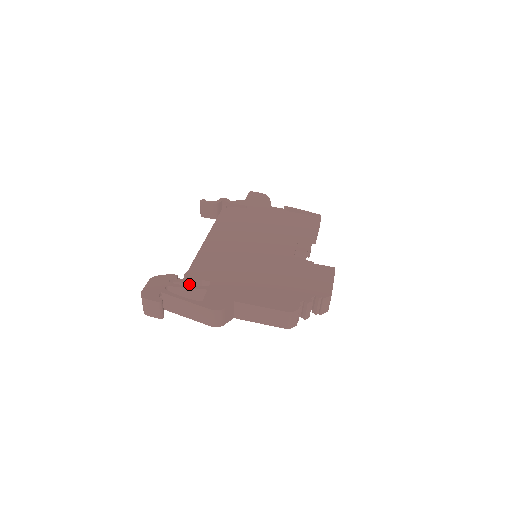
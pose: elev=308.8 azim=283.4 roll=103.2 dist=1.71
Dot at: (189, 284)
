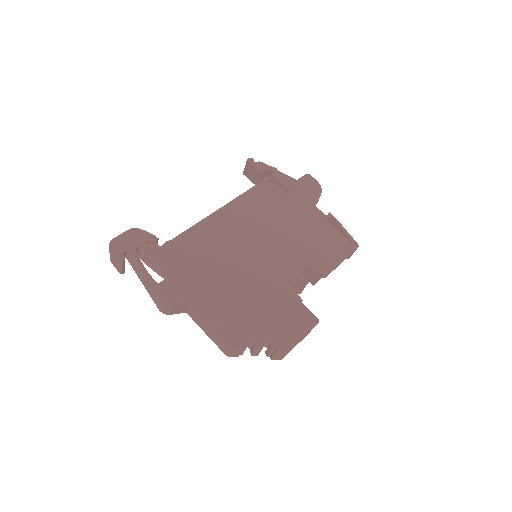
Dot at: (163, 255)
